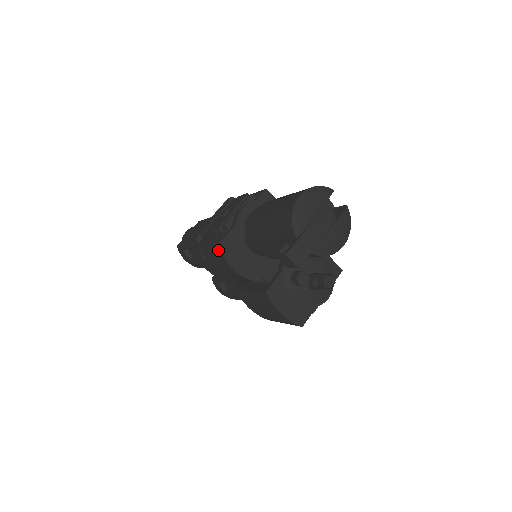
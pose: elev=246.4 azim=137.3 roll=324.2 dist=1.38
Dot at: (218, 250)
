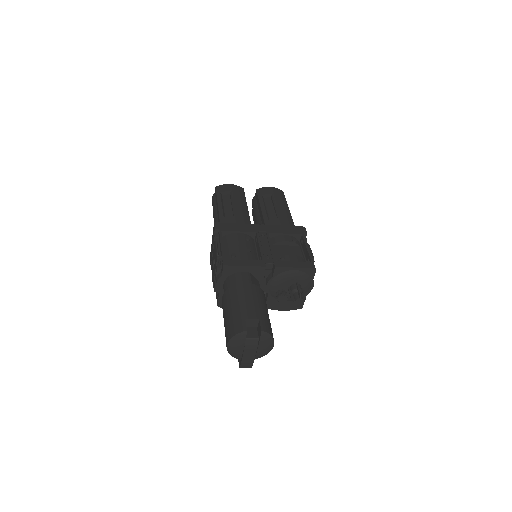
Dot at: occluded
